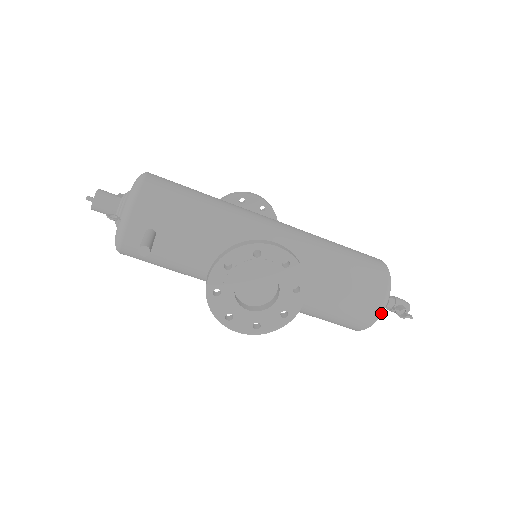
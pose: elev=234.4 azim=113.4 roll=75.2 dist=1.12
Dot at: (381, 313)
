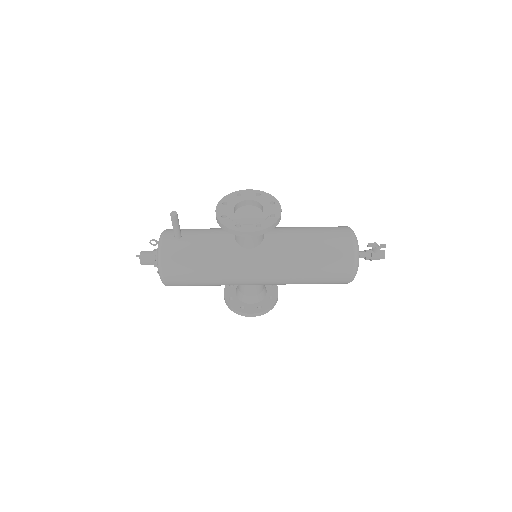
Dot at: (354, 236)
